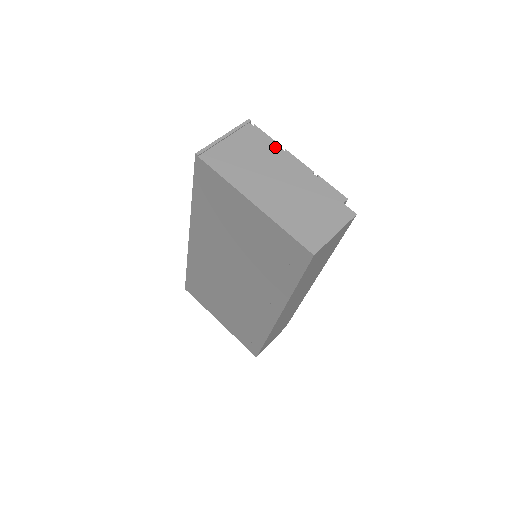
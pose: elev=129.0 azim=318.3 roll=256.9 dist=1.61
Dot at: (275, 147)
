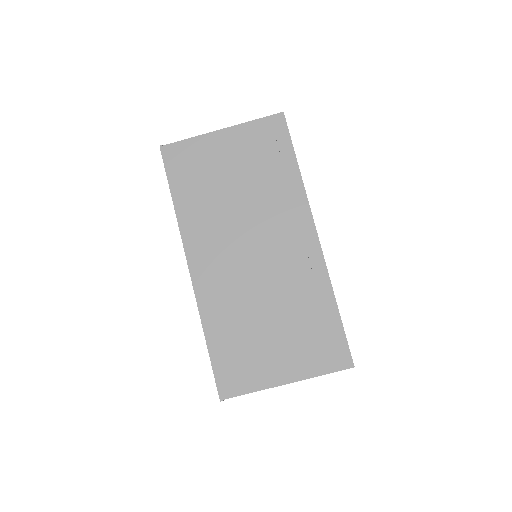
Dot at: occluded
